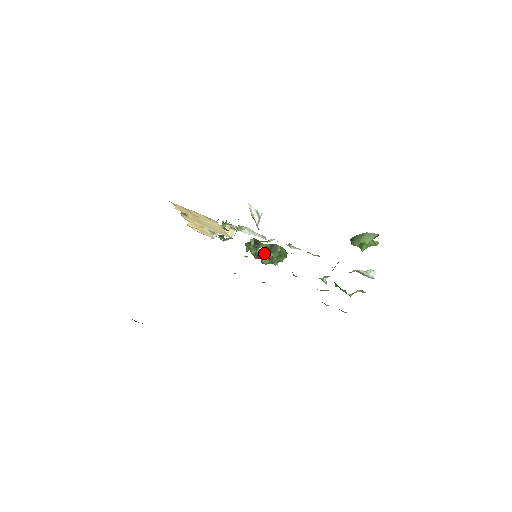
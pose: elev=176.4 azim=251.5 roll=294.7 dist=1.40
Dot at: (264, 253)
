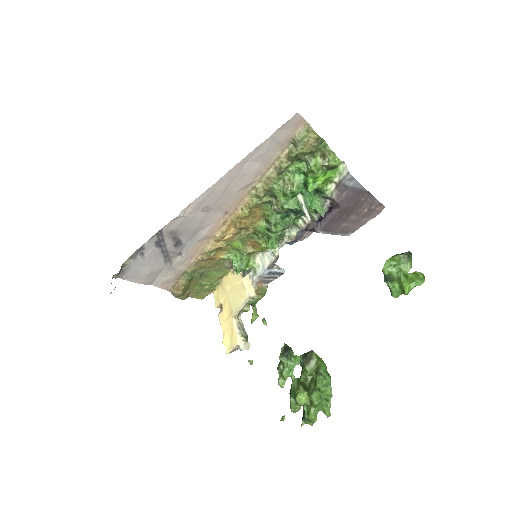
Dot at: (300, 382)
